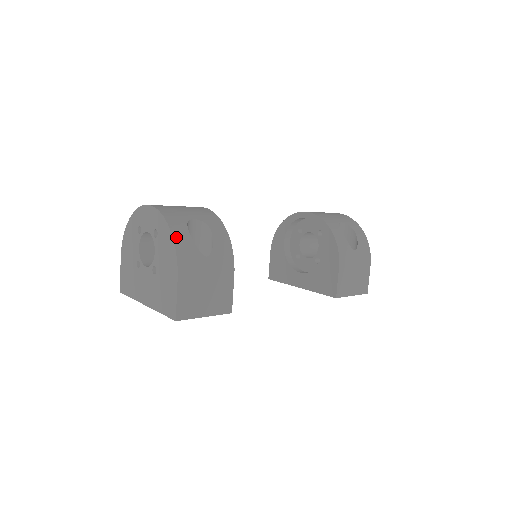
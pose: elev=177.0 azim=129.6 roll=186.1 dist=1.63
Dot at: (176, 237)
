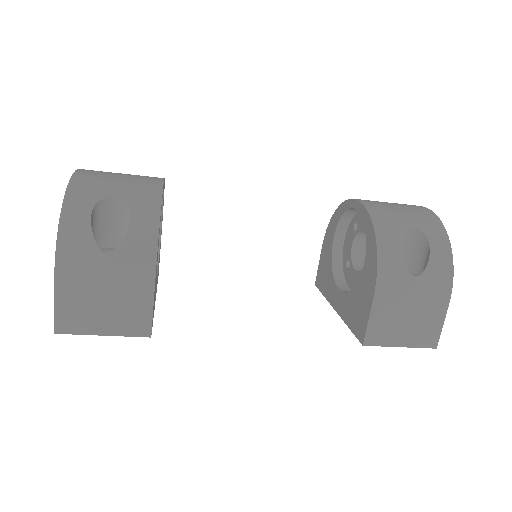
Dot at: (65, 220)
